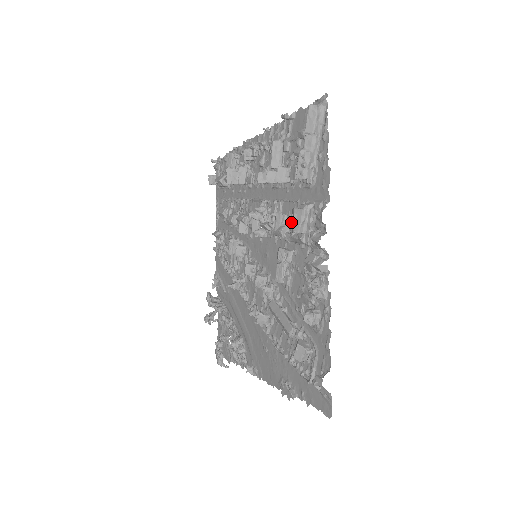
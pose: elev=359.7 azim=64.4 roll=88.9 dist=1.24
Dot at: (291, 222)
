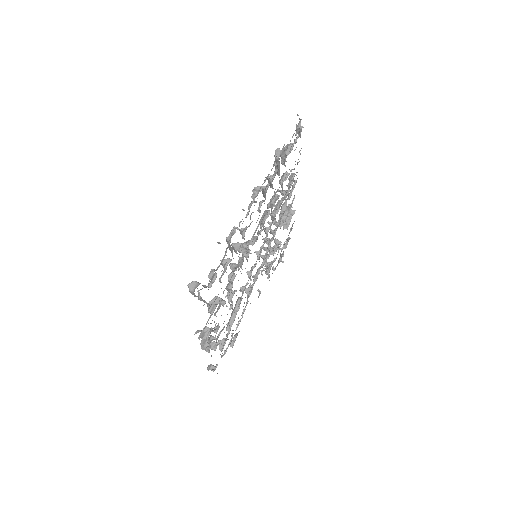
Dot at: occluded
